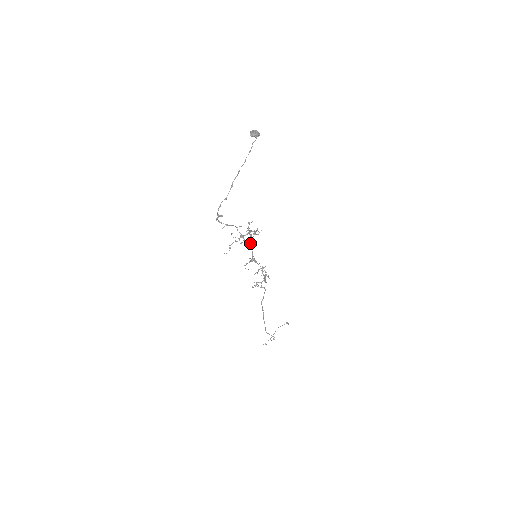
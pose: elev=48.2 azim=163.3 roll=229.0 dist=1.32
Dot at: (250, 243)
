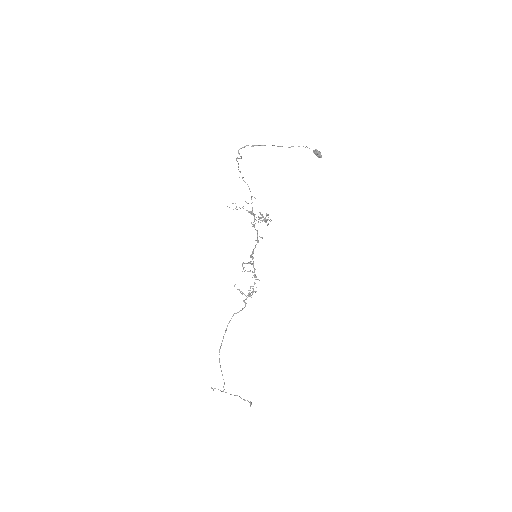
Dot at: occluded
